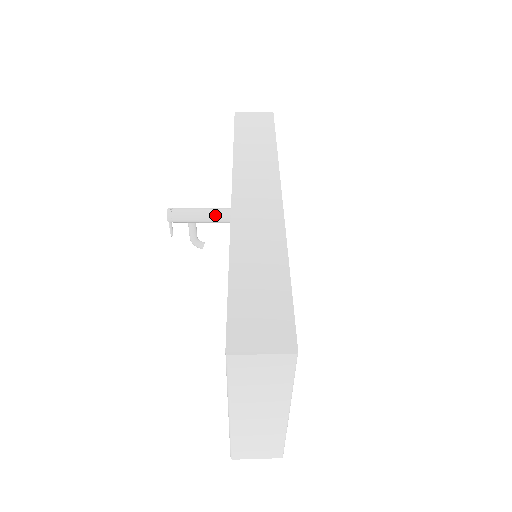
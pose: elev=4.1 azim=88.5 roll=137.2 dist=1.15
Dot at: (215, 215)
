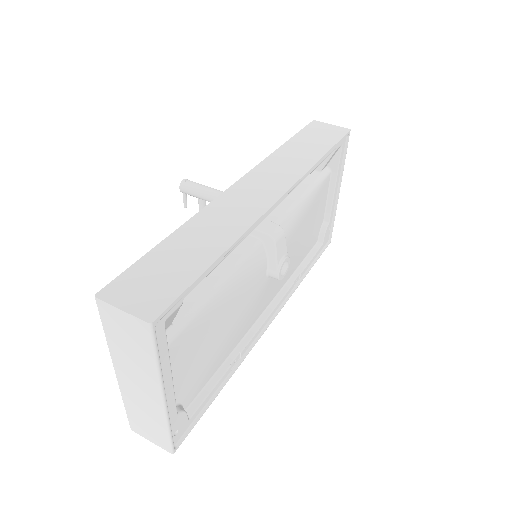
Dot at: occluded
